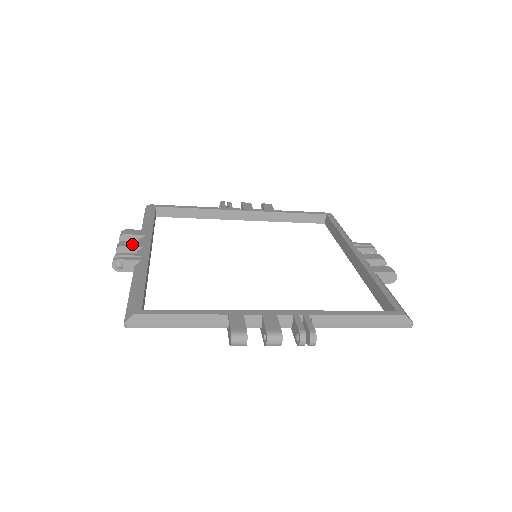
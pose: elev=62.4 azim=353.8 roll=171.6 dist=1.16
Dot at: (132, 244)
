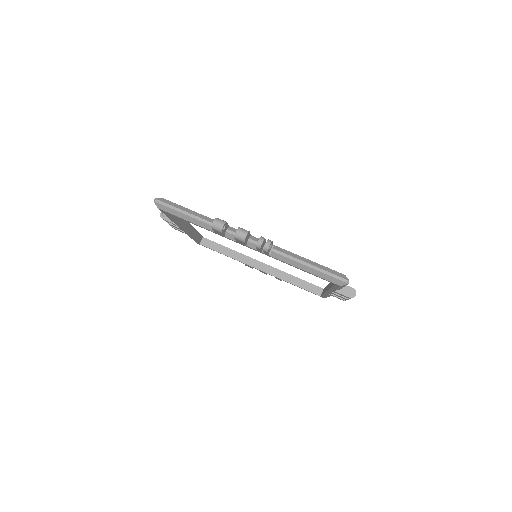
Dot at: occluded
